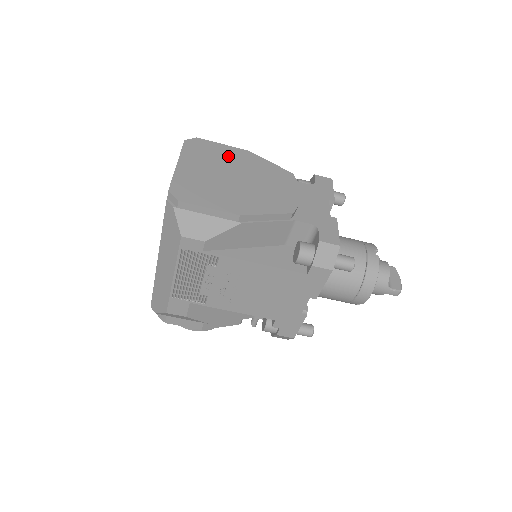
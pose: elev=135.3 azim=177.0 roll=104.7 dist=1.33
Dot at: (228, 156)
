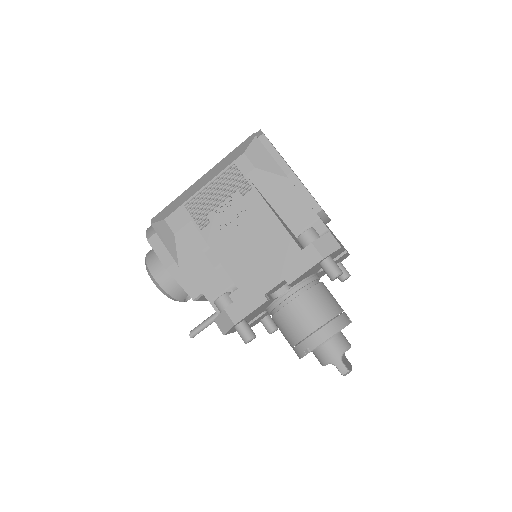
Dot at: occluded
